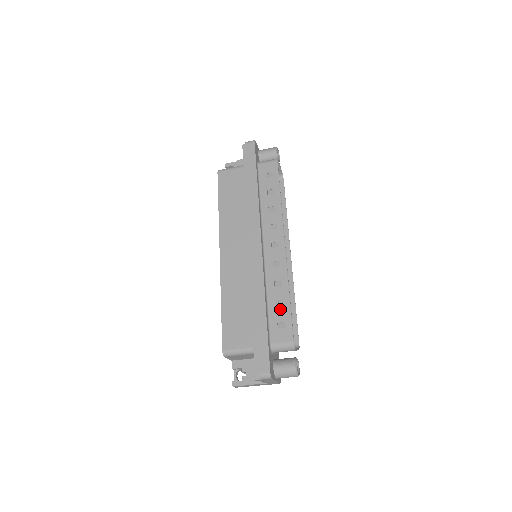
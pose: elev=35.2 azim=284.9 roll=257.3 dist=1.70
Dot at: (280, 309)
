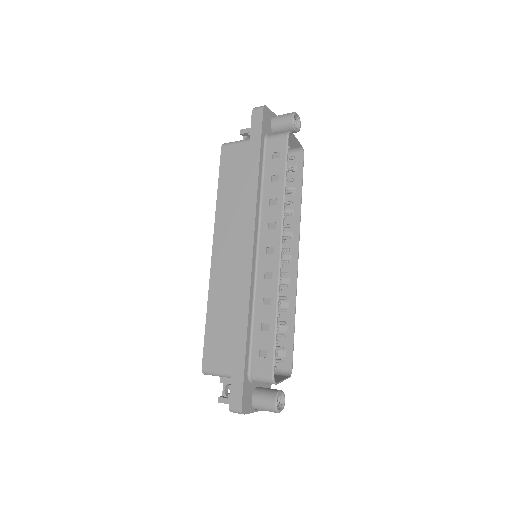
Dot at: (264, 333)
